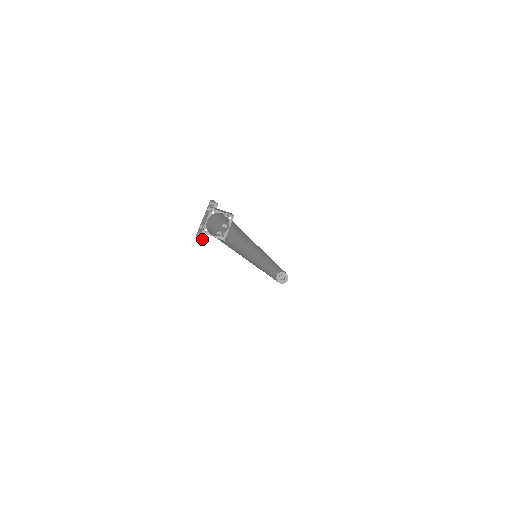
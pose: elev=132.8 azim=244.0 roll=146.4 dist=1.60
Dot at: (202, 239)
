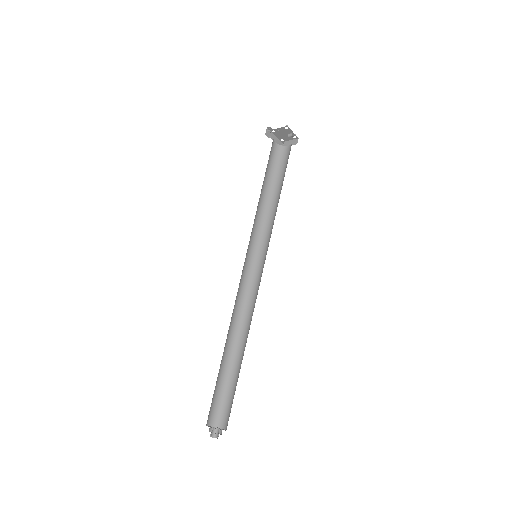
Dot at: (267, 135)
